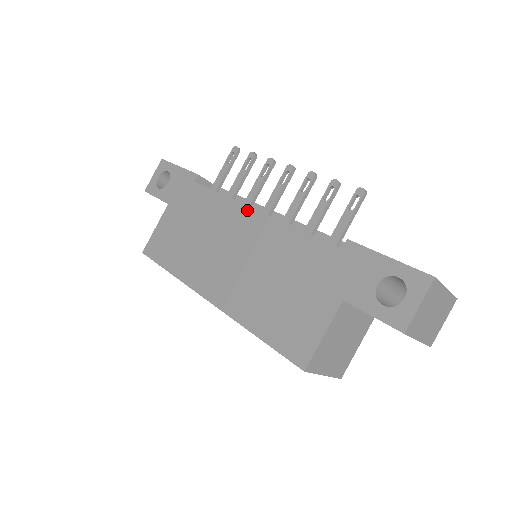
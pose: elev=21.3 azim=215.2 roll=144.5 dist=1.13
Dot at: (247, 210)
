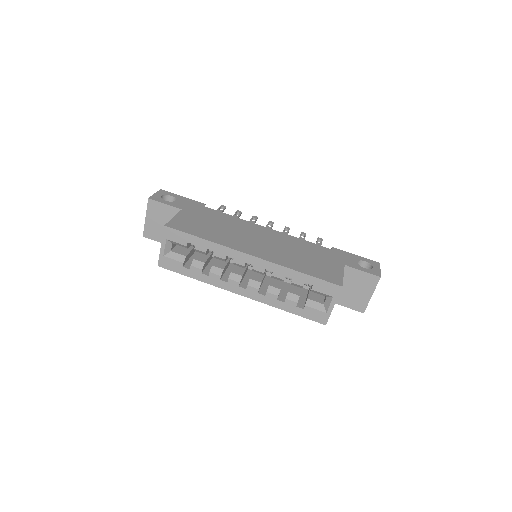
Dot at: (260, 226)
